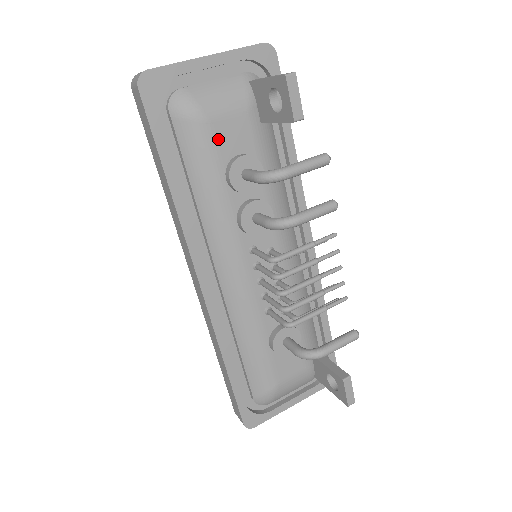
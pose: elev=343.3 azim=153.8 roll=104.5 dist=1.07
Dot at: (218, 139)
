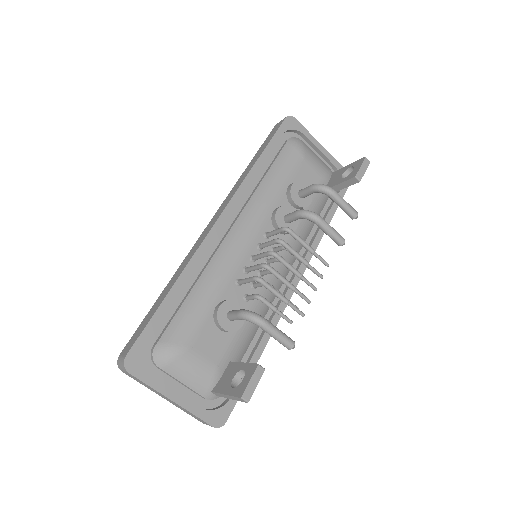
Dot at: (301, 169)
